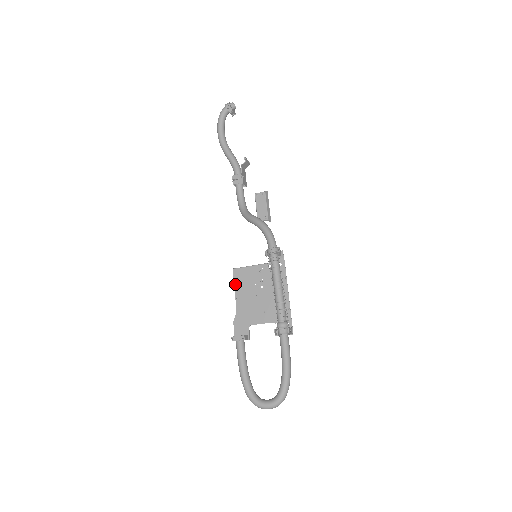
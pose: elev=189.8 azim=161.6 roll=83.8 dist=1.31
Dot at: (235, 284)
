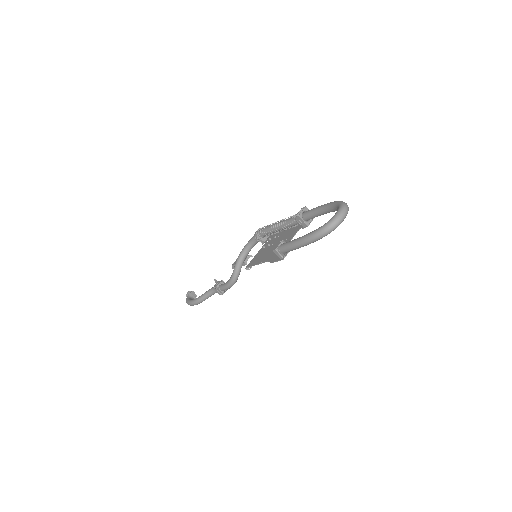
Dot at: (253, 265)
